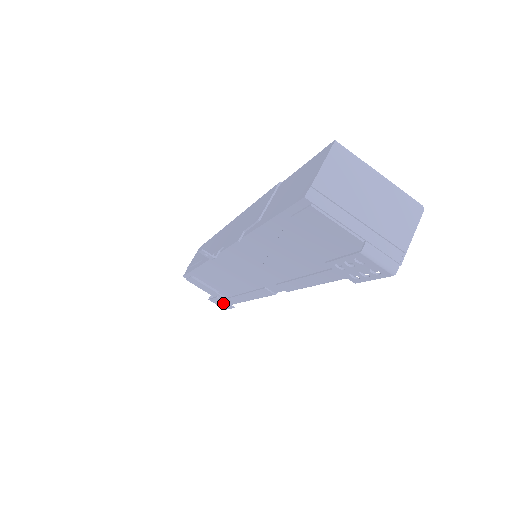
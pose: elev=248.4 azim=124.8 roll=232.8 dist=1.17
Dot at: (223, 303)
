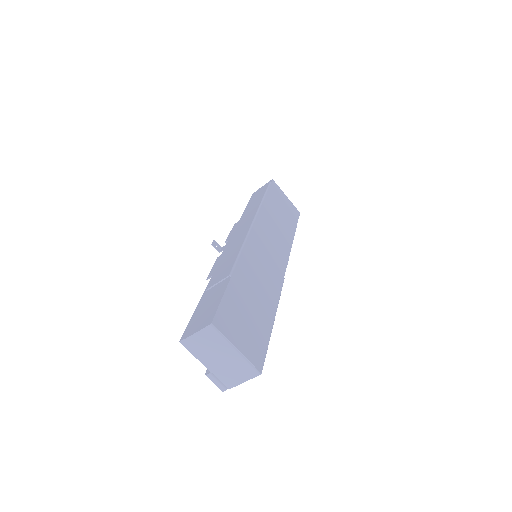
Dot at: occluded
